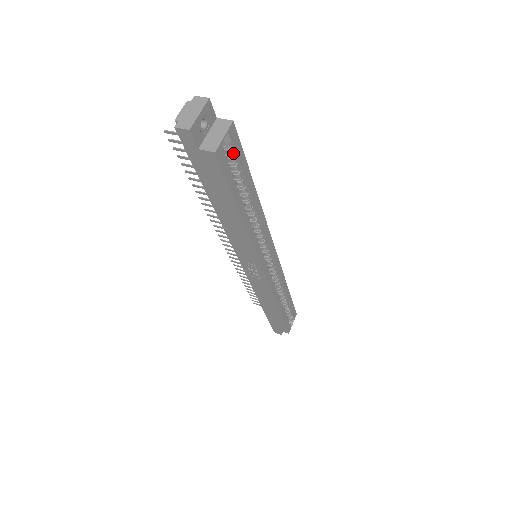
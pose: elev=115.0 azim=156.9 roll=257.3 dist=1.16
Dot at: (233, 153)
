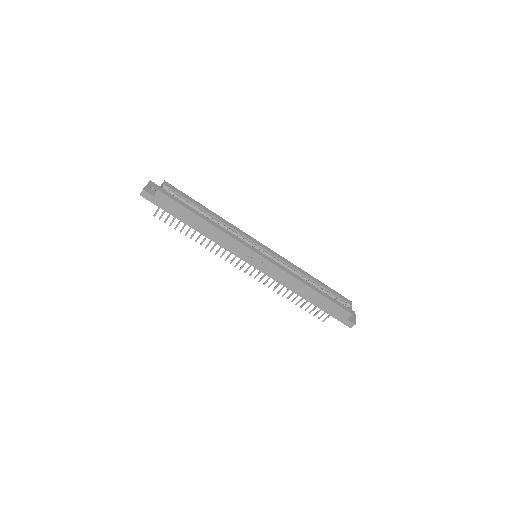
Dot at: (176, 194)
